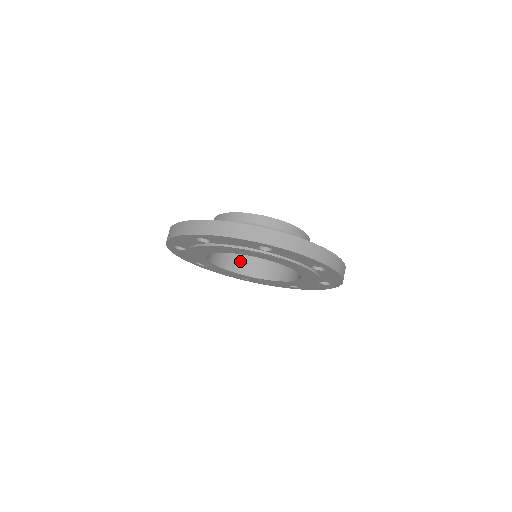
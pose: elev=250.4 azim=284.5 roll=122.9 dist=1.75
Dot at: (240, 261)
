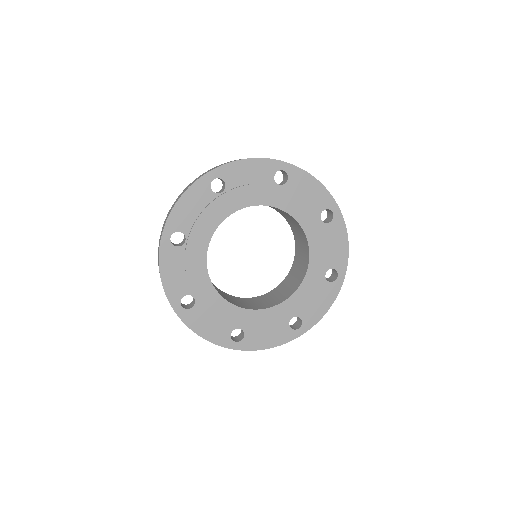
Dot at: (268, 303)
